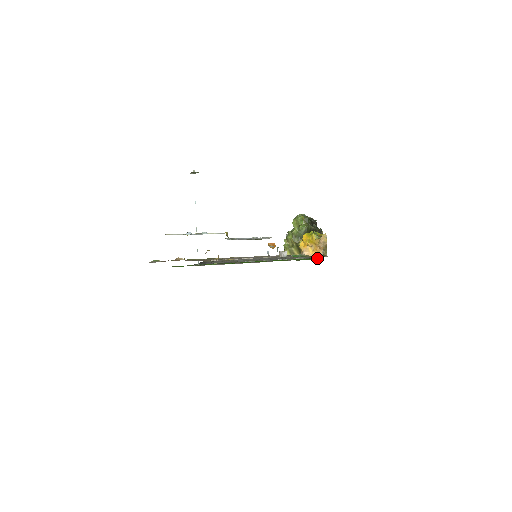
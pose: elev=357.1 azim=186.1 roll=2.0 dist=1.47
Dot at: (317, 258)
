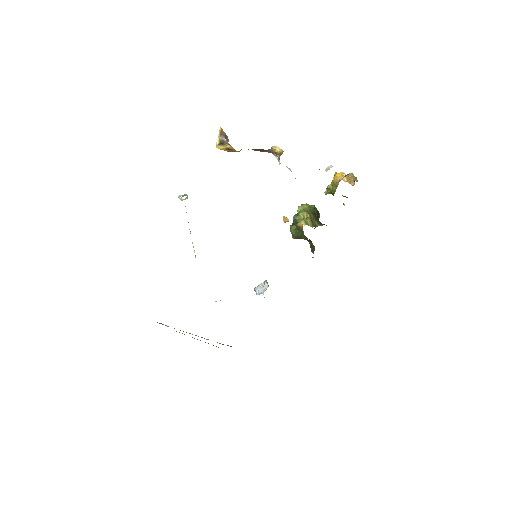
Dot at: occluded
